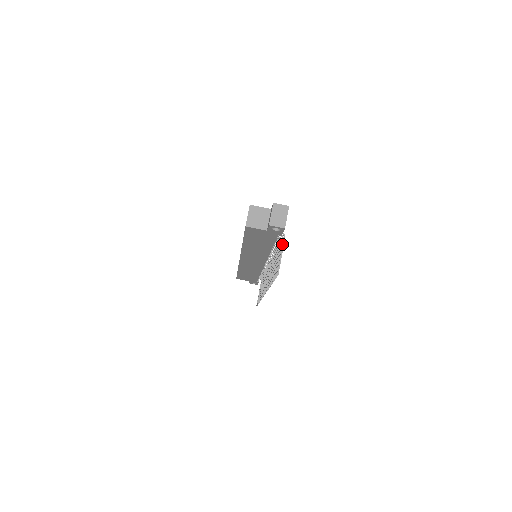
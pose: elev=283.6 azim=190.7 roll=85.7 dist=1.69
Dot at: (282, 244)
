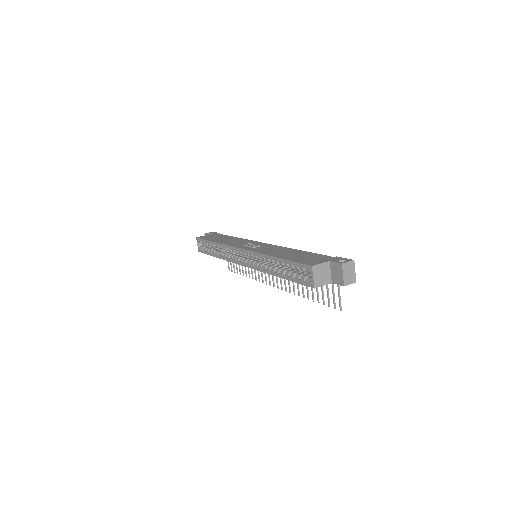
Dot at: occluded
